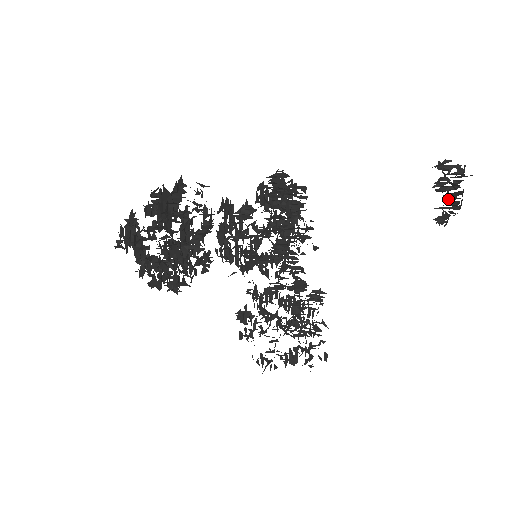
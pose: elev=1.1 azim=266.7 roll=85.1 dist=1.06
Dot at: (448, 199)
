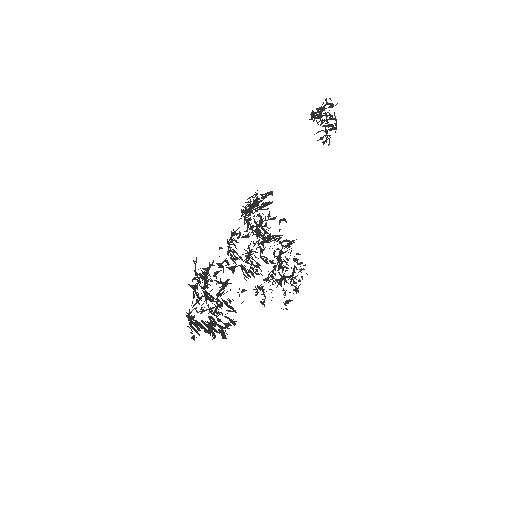
Dot at: occluded
